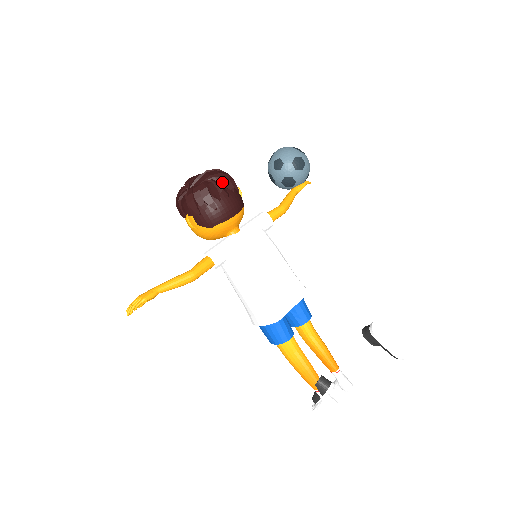
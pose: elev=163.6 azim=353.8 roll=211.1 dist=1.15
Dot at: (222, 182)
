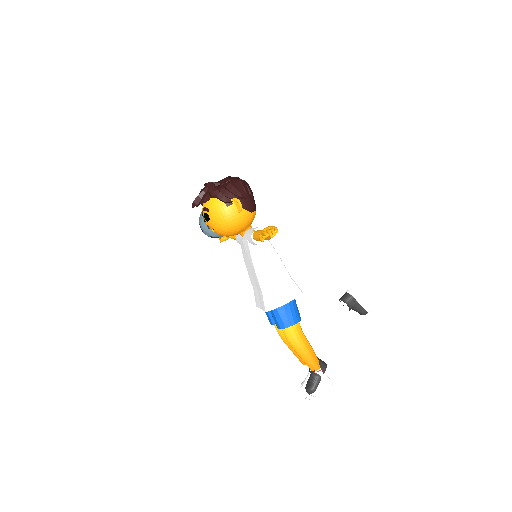
Dot at: occluded
